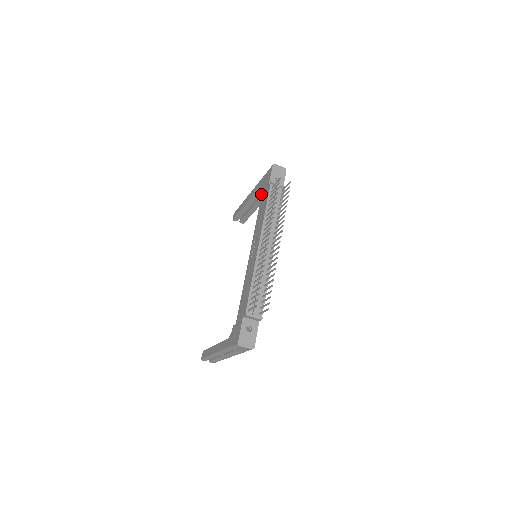
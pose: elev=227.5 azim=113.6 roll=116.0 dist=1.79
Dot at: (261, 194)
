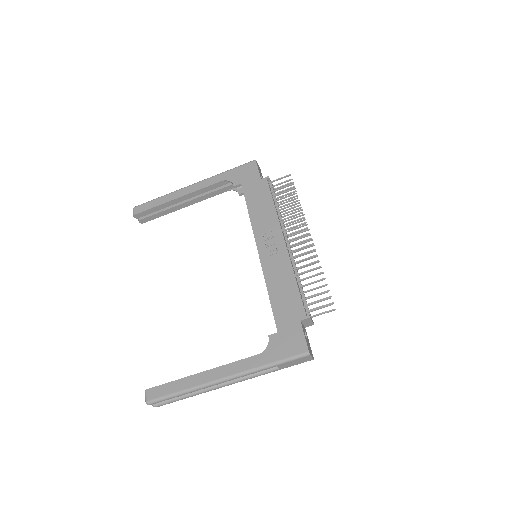
Dot at: (209, 190)
